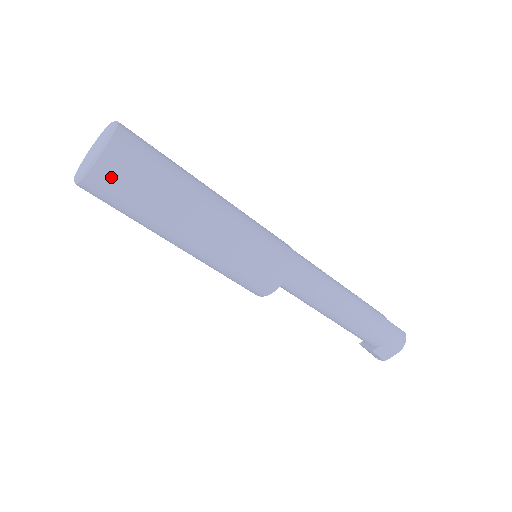
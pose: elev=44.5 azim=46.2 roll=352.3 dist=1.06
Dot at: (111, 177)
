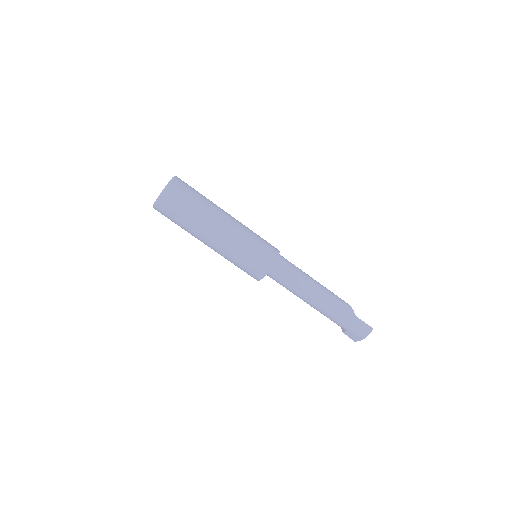
Dot at: (164, 210)
